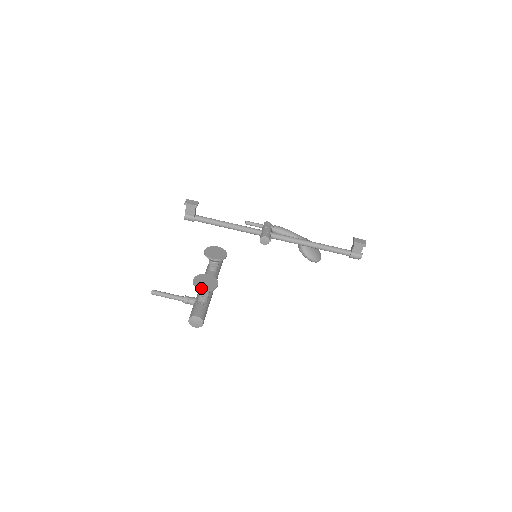
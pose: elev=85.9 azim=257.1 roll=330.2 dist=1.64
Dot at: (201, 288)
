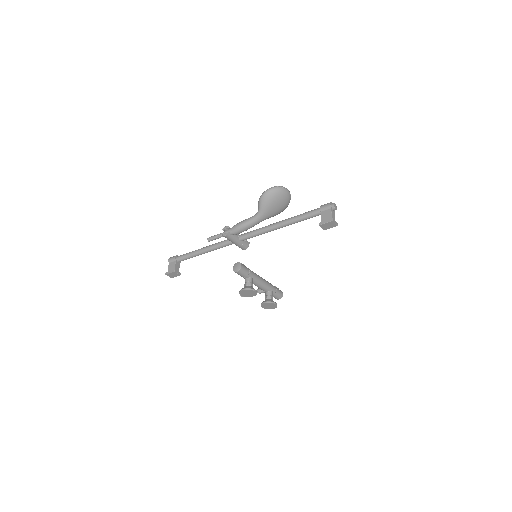
Dot at: occluded
